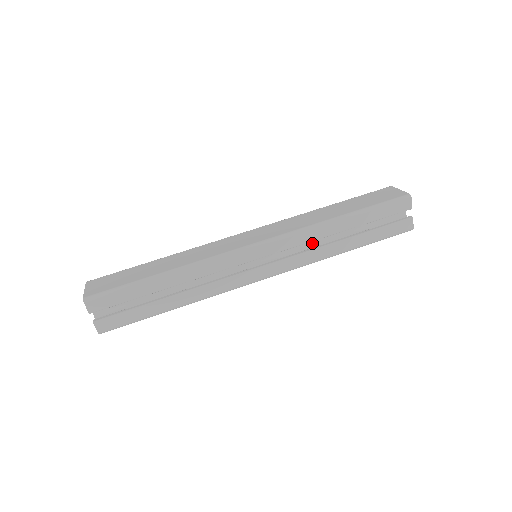
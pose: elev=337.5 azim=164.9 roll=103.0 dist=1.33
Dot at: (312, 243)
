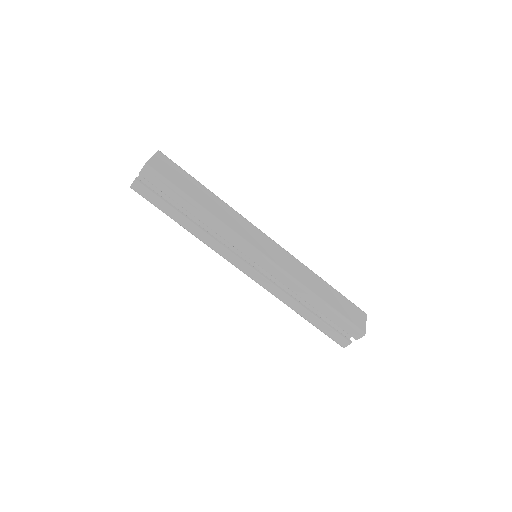
Dot at: occluded
